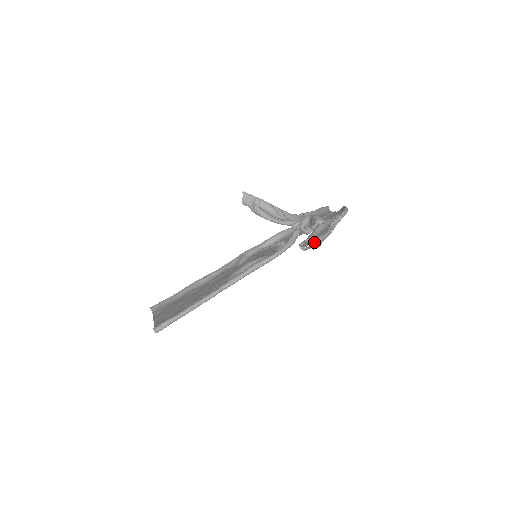
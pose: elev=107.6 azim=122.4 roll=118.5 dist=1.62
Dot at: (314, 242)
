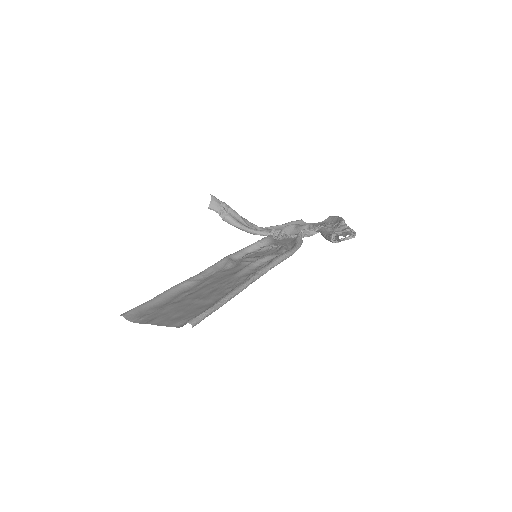
Dot at: (350, 233)
